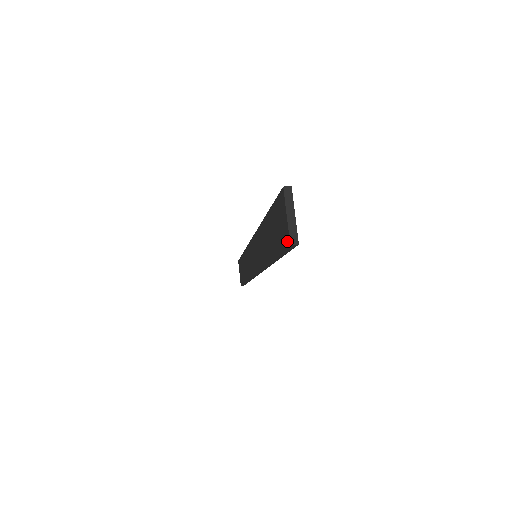
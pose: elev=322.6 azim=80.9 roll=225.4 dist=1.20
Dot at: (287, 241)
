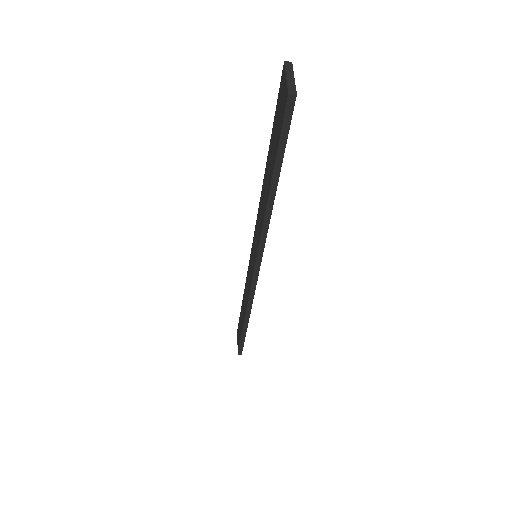
Dot at: (285, 100)
